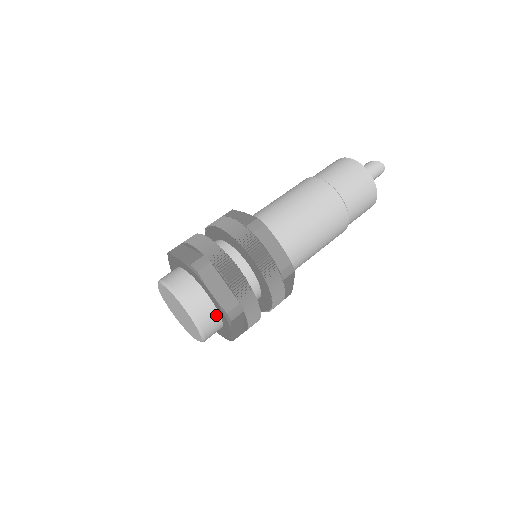
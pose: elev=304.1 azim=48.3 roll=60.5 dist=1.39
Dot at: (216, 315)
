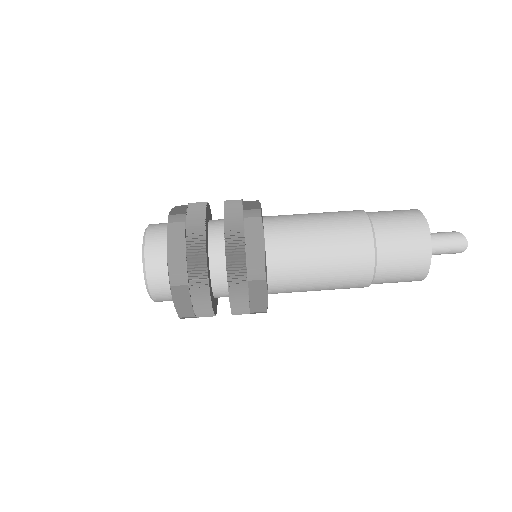
Dot at: (168, 276)
